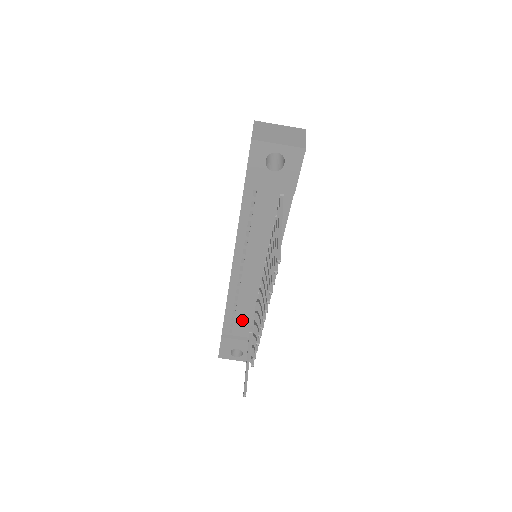
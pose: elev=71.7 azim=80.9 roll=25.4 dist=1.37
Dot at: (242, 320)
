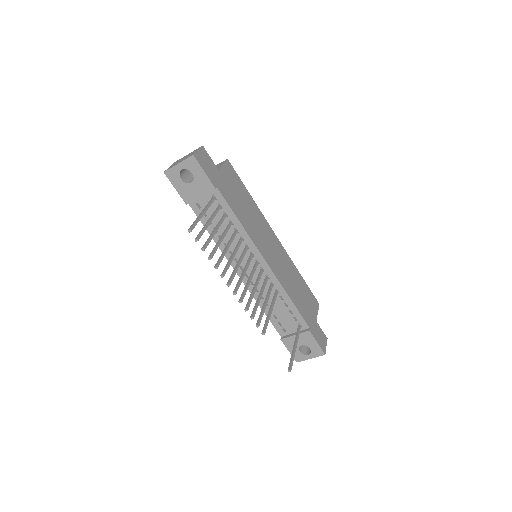
Dot at: (283, 315)
